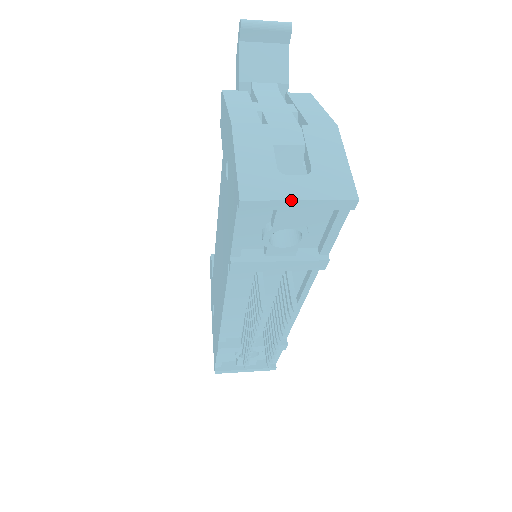
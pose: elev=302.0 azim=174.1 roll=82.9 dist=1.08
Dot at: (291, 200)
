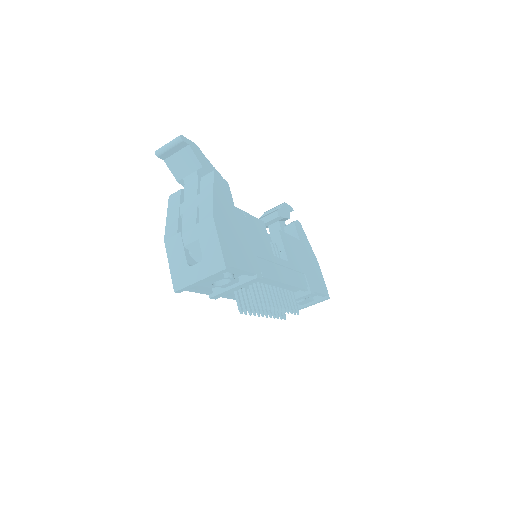
Dot at: (195, 283)
